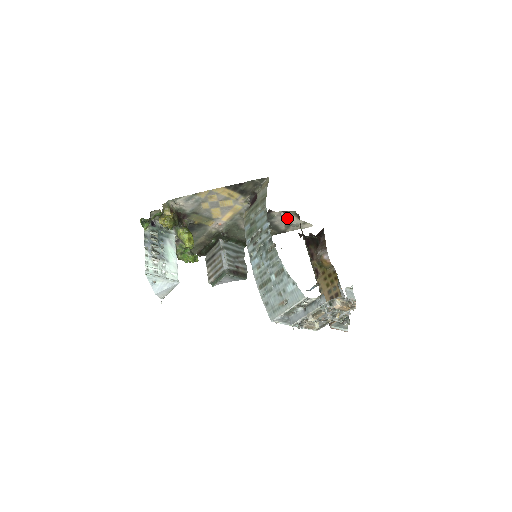
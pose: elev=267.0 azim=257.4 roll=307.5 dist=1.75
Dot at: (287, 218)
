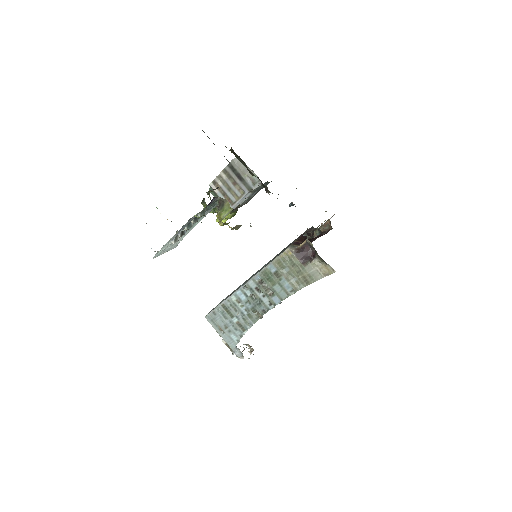
Dot at: occluded
